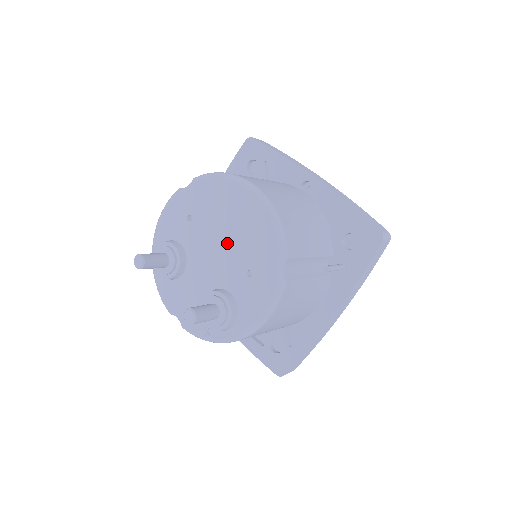
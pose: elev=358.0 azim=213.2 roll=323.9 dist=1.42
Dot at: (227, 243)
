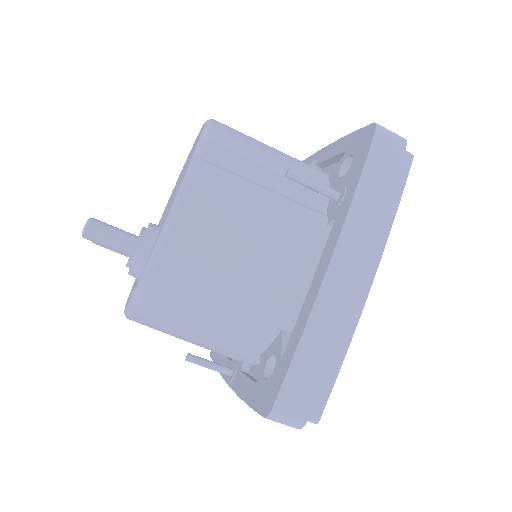
Dot at: (176, 187)
